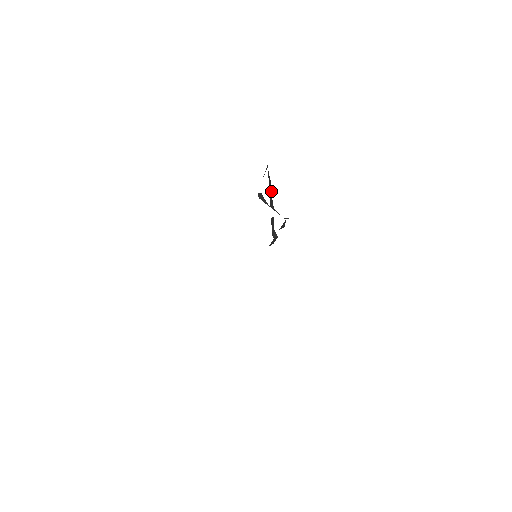
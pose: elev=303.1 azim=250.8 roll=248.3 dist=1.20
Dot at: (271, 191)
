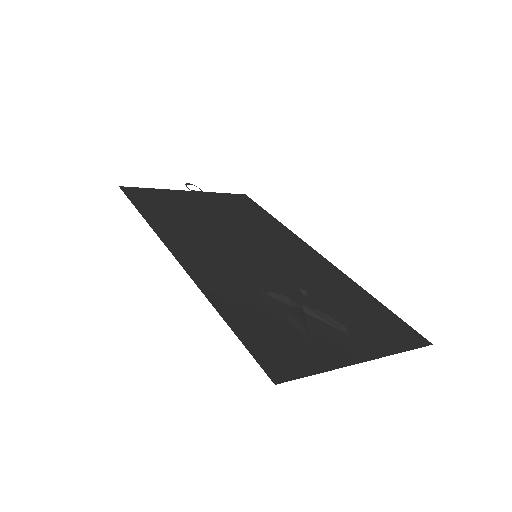
Dot at: (300, 315)
